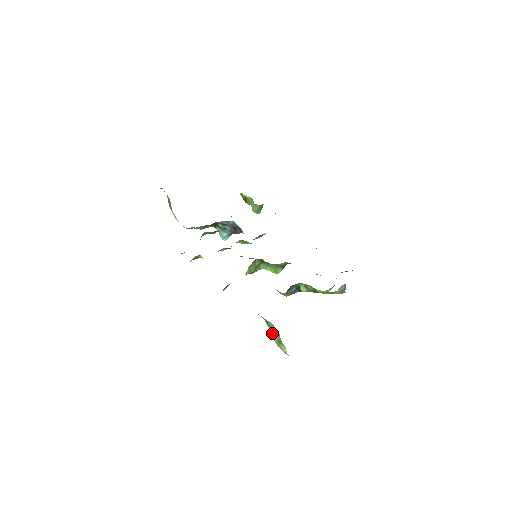
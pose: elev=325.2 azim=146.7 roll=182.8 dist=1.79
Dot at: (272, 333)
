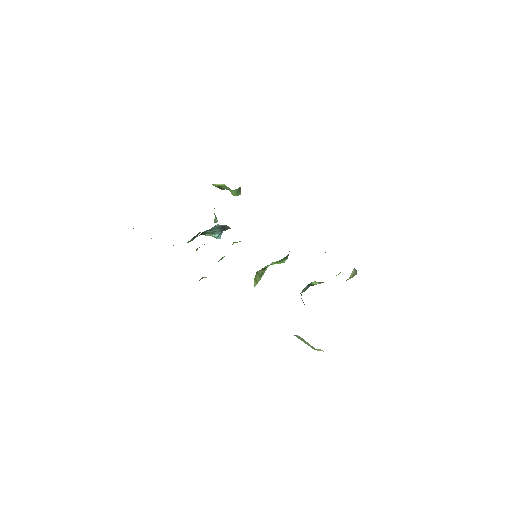
Dot at: occluded
